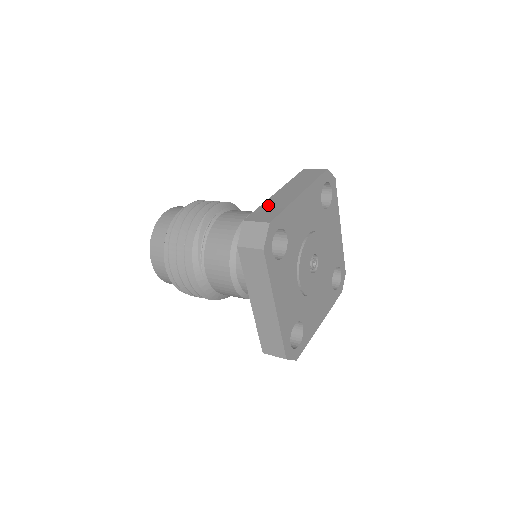
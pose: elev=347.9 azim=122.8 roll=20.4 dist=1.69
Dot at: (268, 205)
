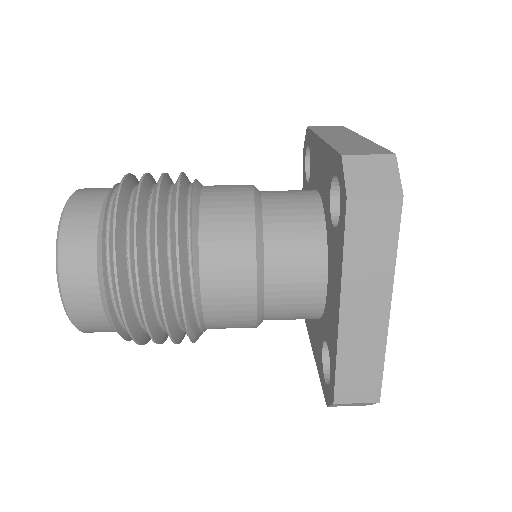
Dot at: (350, 359)
